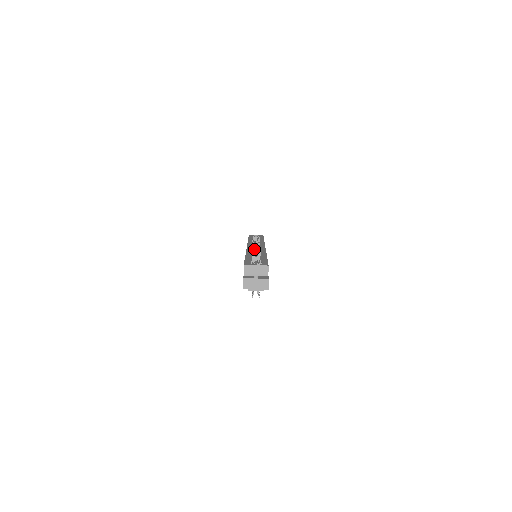
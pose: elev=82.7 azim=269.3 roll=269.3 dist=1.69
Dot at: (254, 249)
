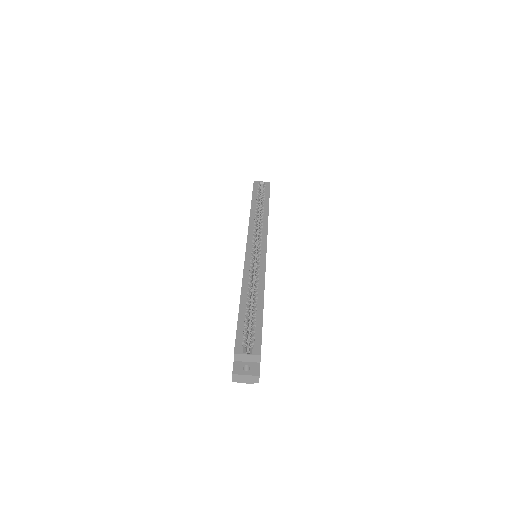
Dot at: (253, 257)
